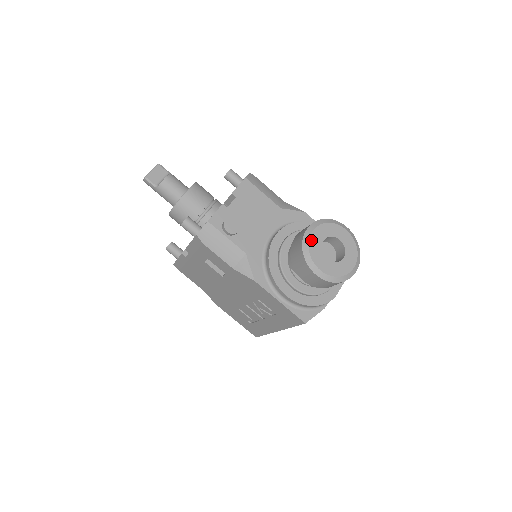
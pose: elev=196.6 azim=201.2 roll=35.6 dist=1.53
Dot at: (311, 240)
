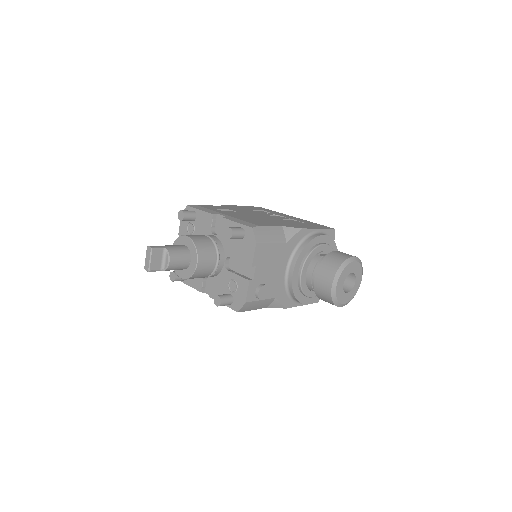
Dot at: (337, 291)
